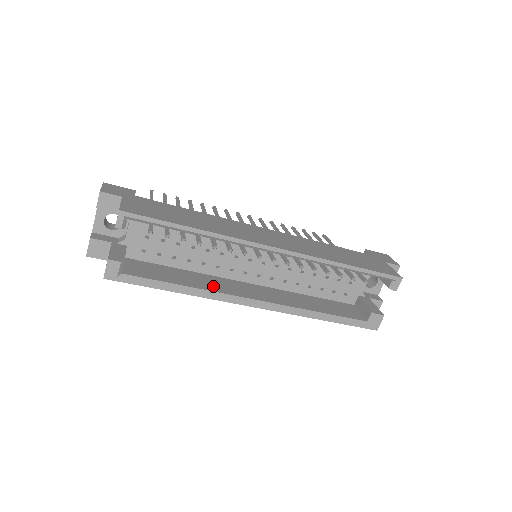
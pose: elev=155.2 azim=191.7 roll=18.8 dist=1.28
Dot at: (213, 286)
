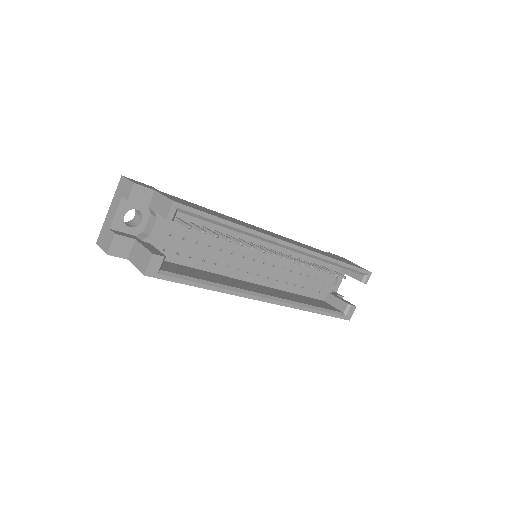
Dot at: (232, 284)
